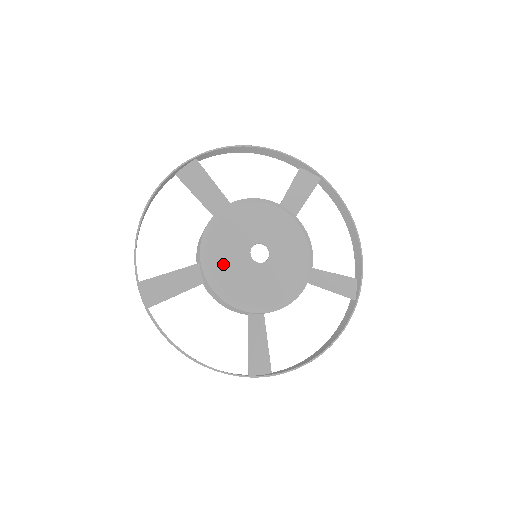
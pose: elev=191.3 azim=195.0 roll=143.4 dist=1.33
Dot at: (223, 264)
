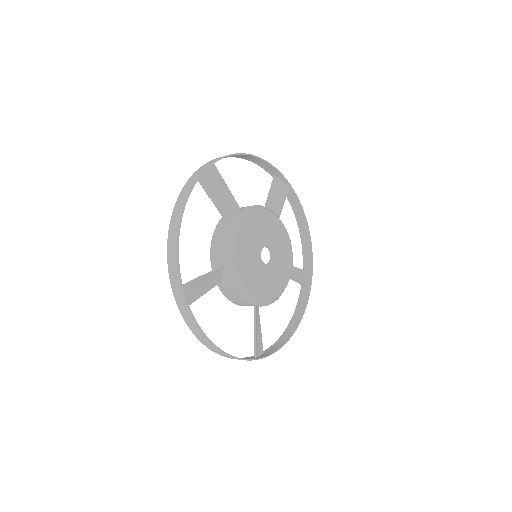
Dot at: (245, 266)
